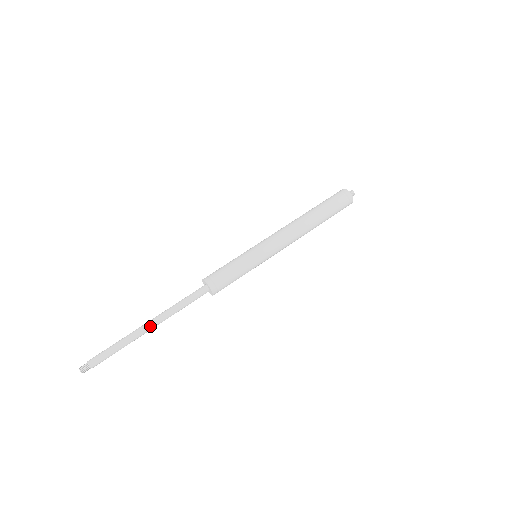
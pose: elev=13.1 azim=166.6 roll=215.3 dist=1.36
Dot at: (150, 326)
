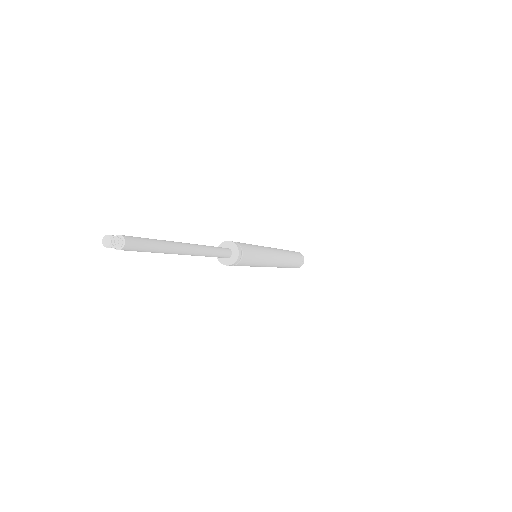
Dot at: (188, 247)
